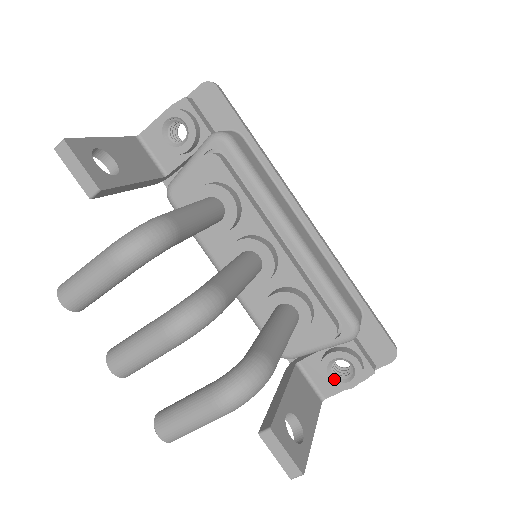
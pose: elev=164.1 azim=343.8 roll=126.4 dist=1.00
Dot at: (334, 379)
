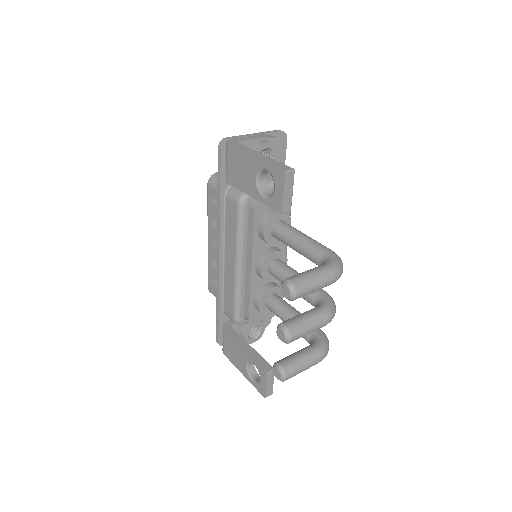
Dot at: (248, 337)
